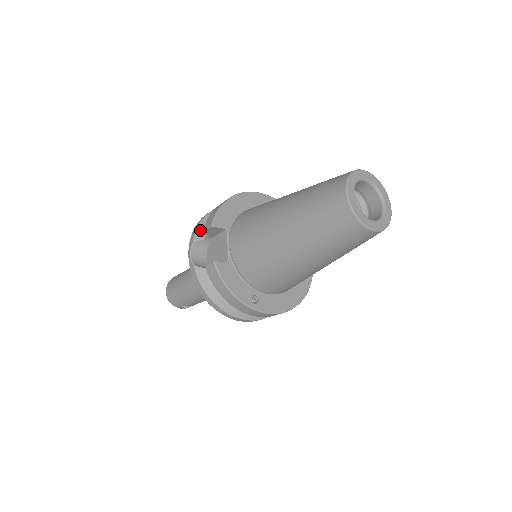
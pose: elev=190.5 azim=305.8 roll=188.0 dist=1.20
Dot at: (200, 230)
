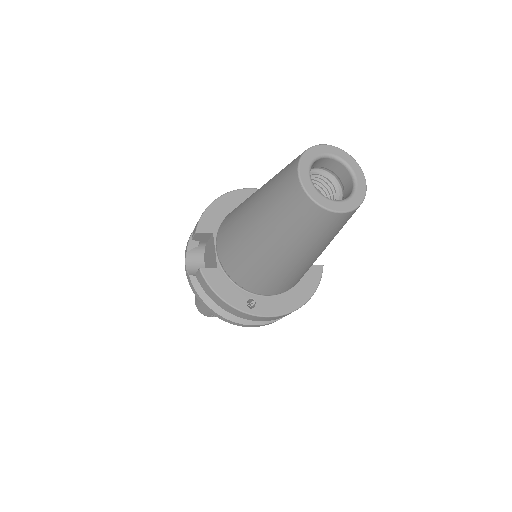
Dot at: occluded
